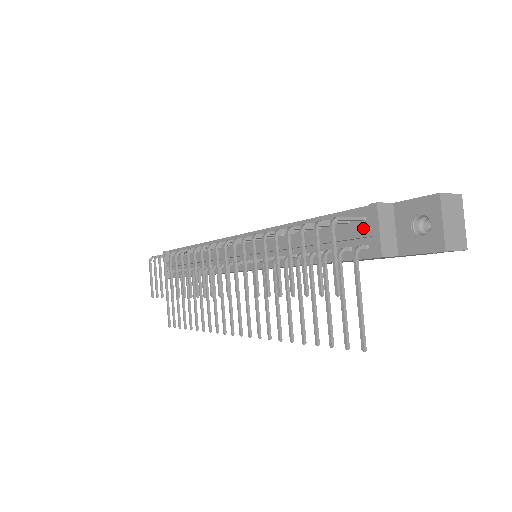
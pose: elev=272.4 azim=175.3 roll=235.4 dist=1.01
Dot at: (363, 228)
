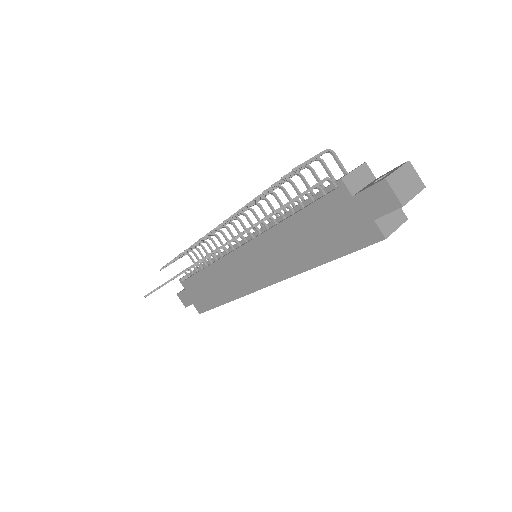
Dot at: (344, 175)
